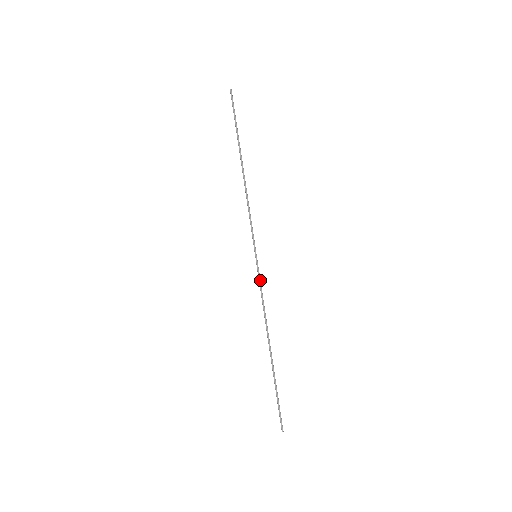
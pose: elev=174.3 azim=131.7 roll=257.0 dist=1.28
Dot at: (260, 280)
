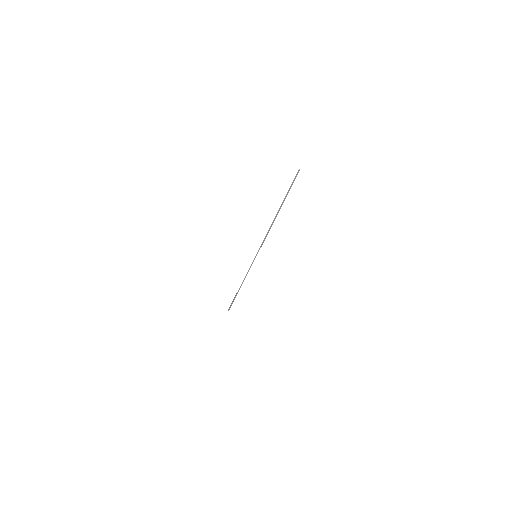
Dot at: occluded
